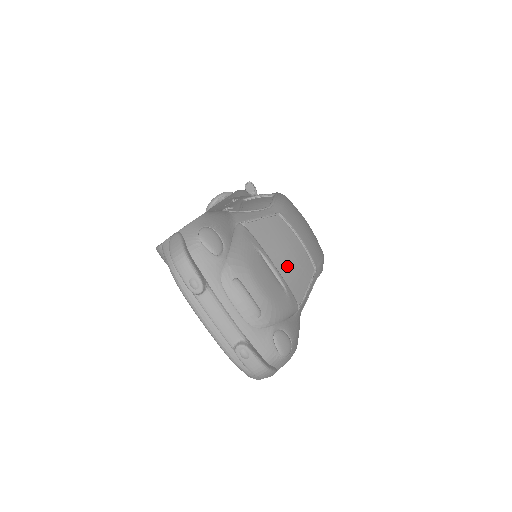
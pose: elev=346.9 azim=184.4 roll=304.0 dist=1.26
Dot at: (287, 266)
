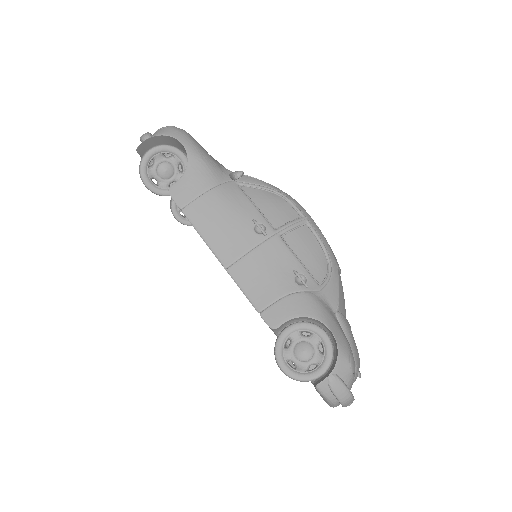
Dot at: occluded
